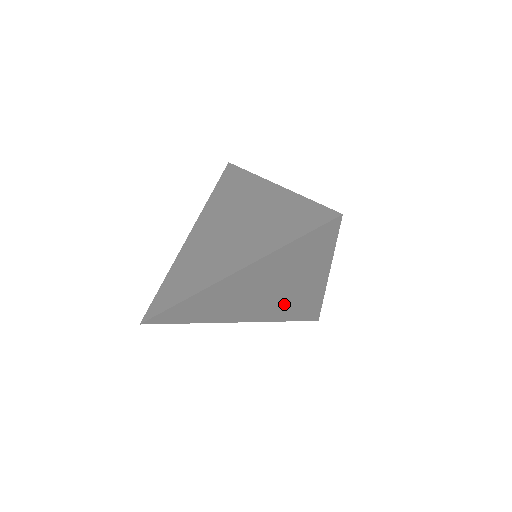
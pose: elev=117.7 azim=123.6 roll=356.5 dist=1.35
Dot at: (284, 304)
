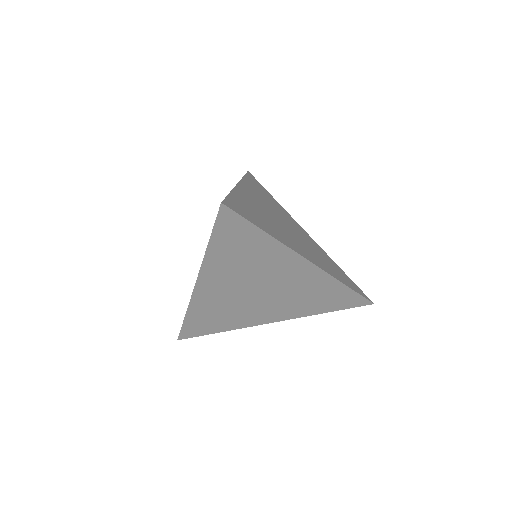
Dot at: occluded
